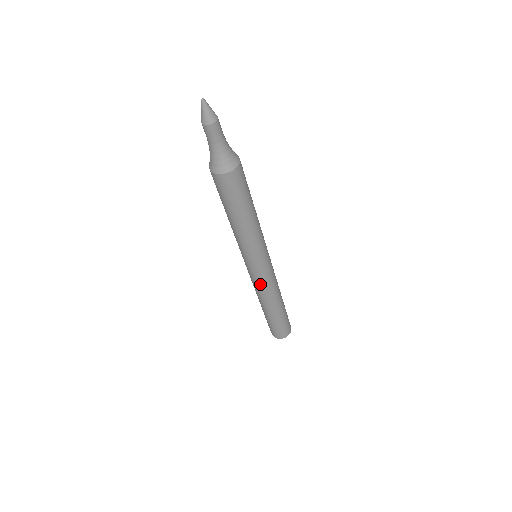
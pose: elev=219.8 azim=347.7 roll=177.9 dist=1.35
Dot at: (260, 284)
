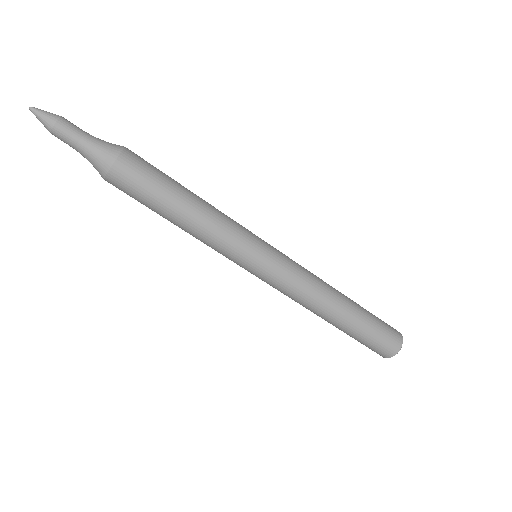
Dot at: occluded
